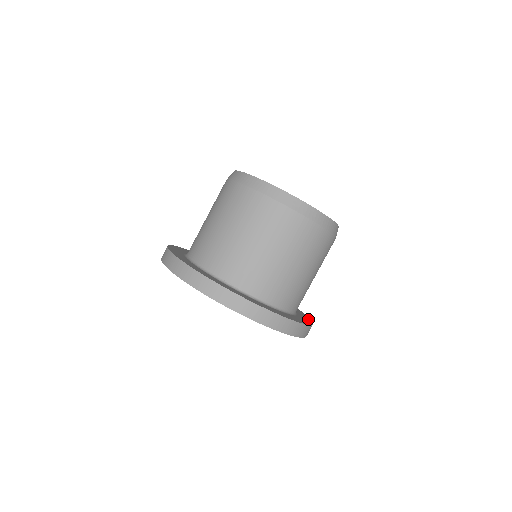
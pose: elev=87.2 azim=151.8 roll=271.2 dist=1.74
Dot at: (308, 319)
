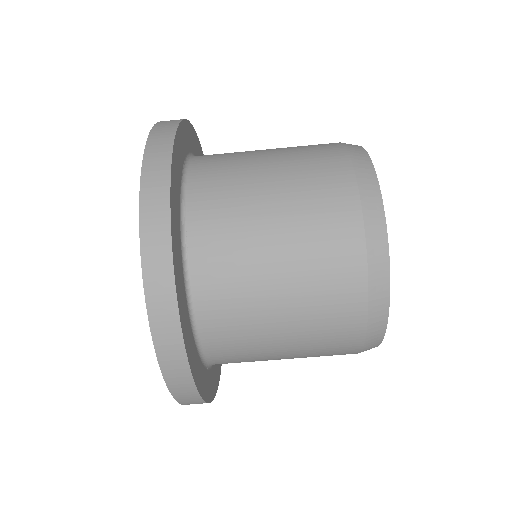
Dot at: (214, 389)
